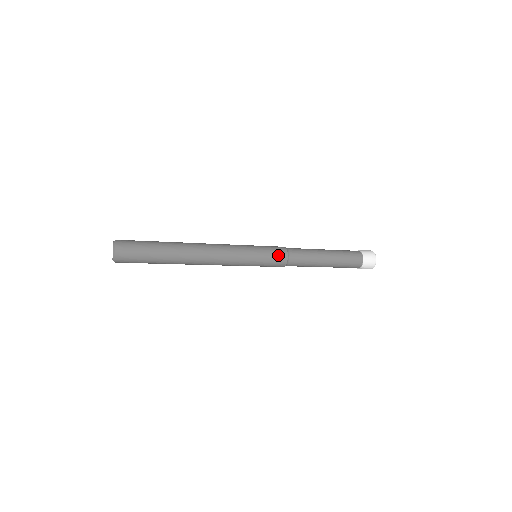
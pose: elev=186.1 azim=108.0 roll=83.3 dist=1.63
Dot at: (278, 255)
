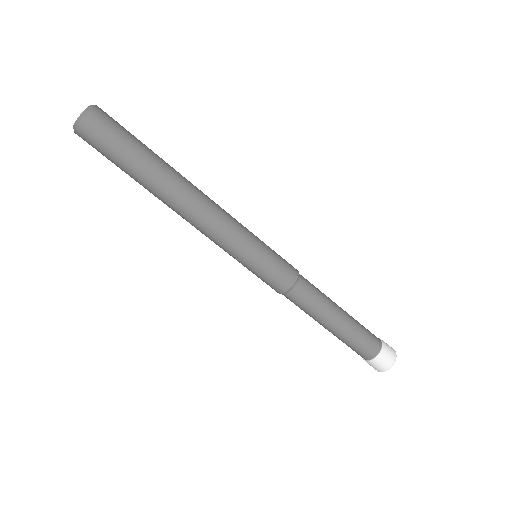
Dot at: (286, 261)
